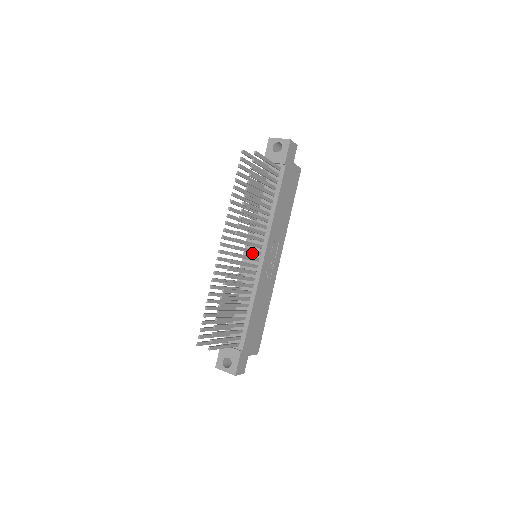
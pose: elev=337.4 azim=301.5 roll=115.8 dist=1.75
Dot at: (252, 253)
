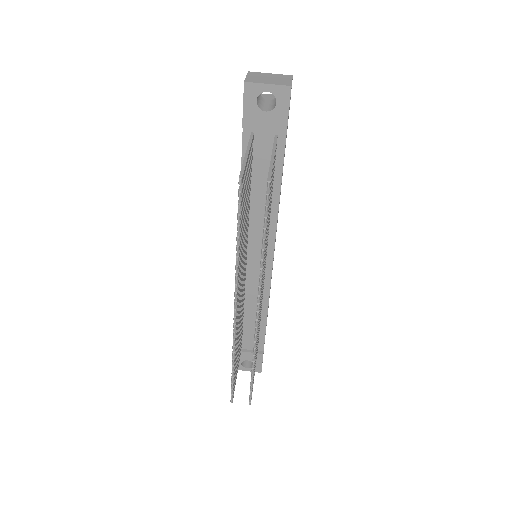
Dot at: (252, 258)
